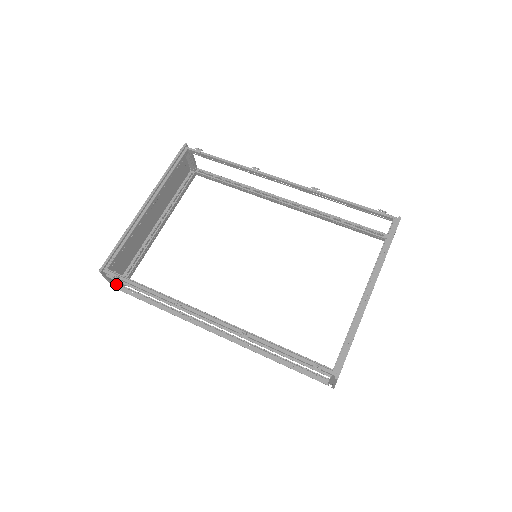
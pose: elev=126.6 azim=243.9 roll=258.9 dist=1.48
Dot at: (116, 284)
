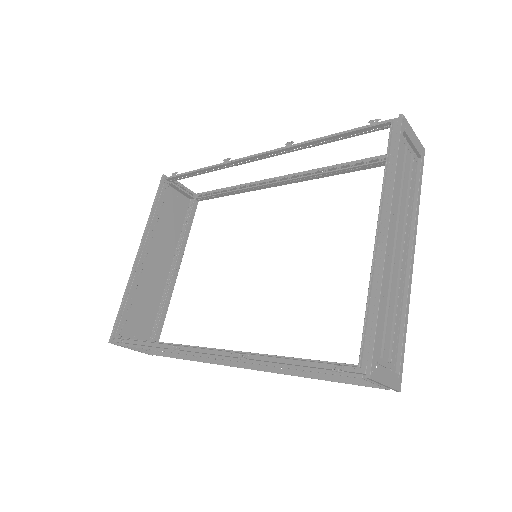
Dot at: (140, 349)
